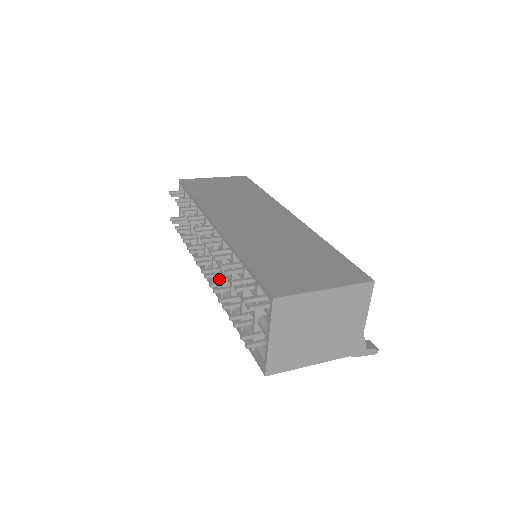
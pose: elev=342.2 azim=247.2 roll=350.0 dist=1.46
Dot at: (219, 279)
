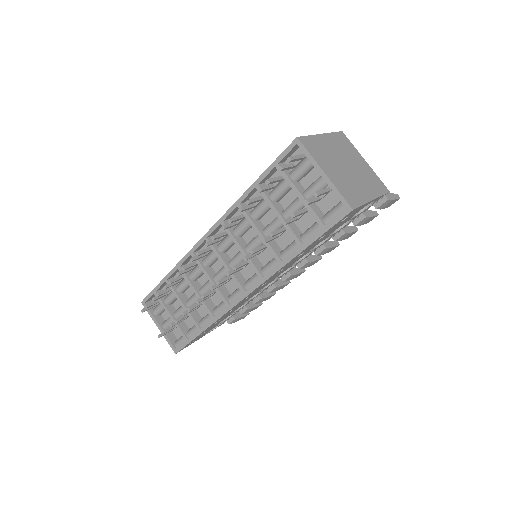
Dot at: (246, 281)
